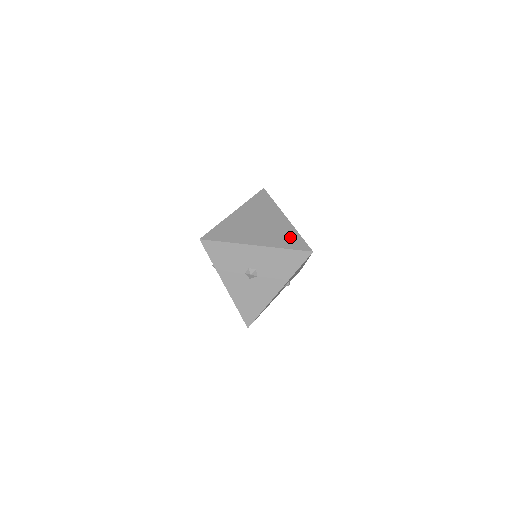
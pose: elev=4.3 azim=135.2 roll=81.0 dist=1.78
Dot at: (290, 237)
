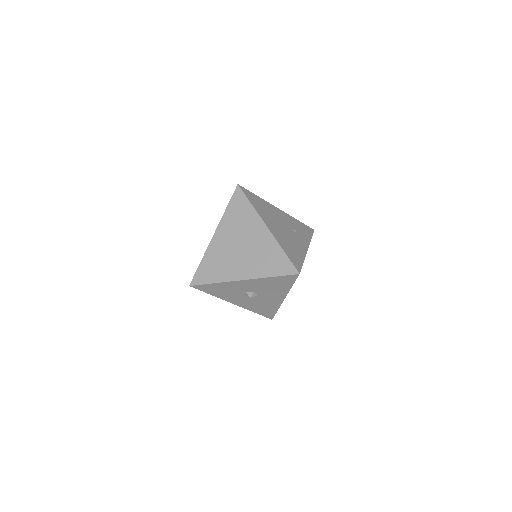
Dot at: (274, 258)
